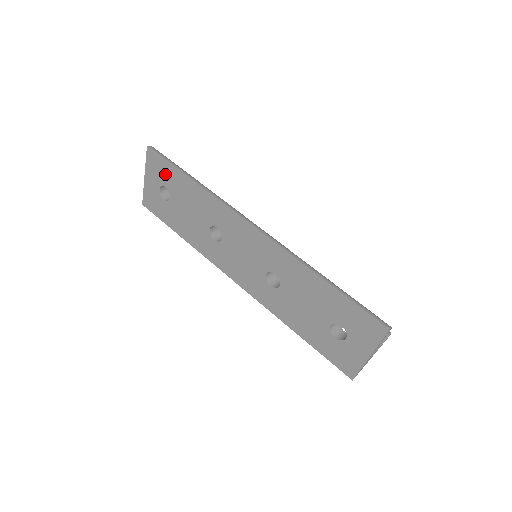
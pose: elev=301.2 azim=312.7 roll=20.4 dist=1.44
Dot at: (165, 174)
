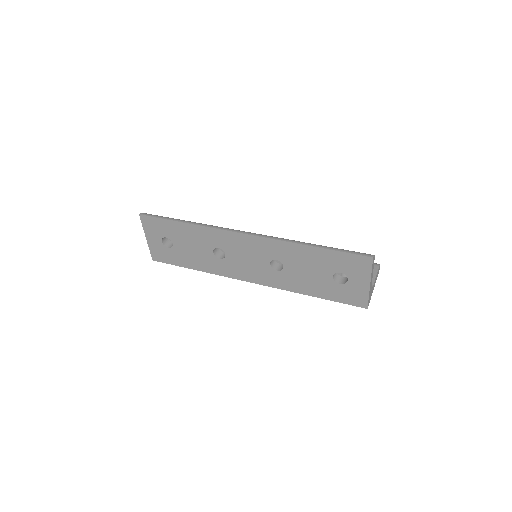
Dot at: (162, 228)
